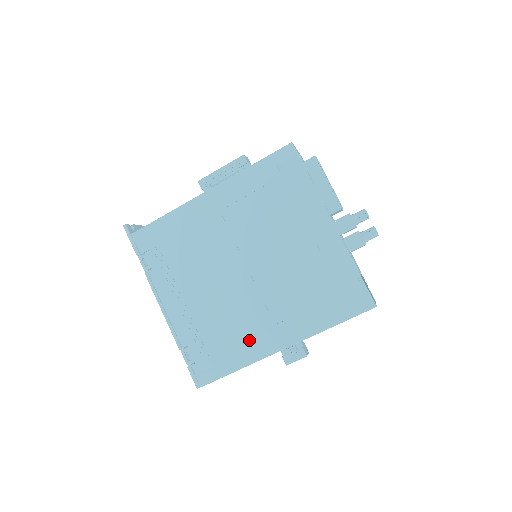
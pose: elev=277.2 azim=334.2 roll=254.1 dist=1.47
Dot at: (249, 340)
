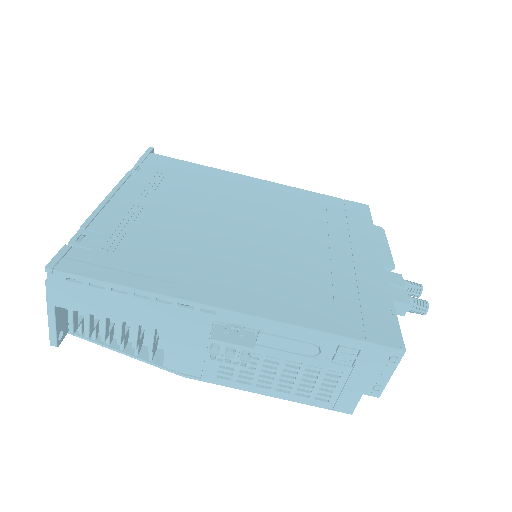
Dot at: (189, 274)
